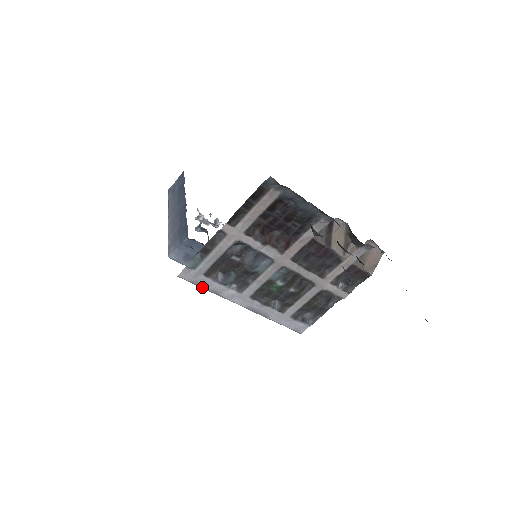
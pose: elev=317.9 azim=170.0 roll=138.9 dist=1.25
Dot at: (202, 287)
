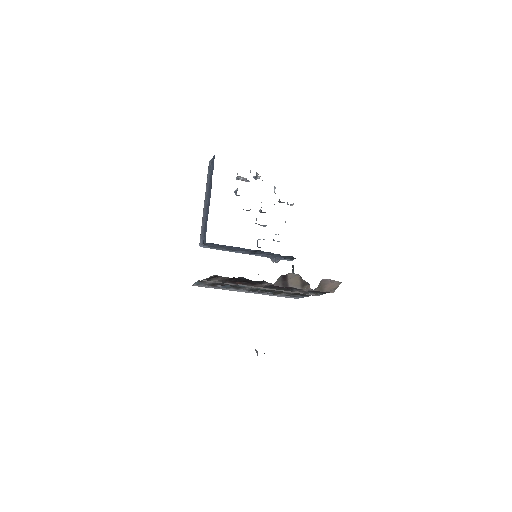
Dot at: occluded
